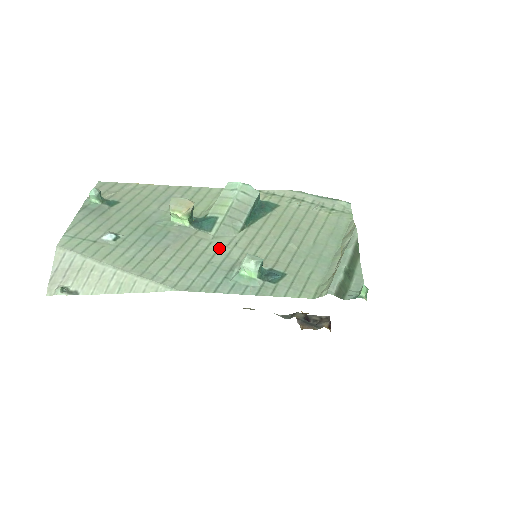
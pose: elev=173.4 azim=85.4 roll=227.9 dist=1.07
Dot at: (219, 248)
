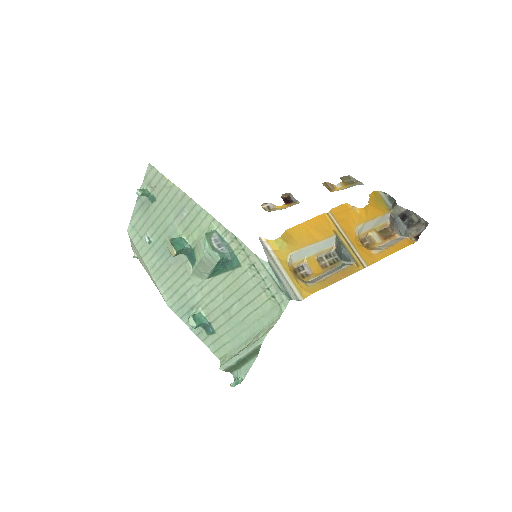
Dot at: (192, 286)
